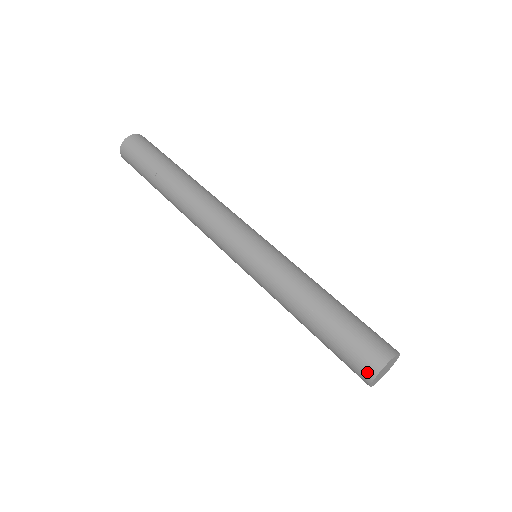
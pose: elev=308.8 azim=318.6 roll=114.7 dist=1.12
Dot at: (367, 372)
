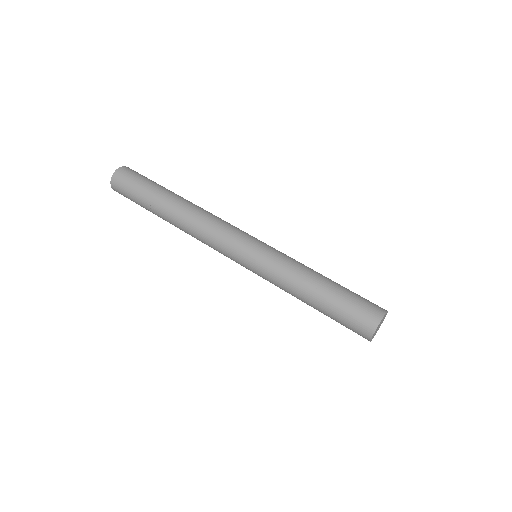
Dot at: (369, 327)
